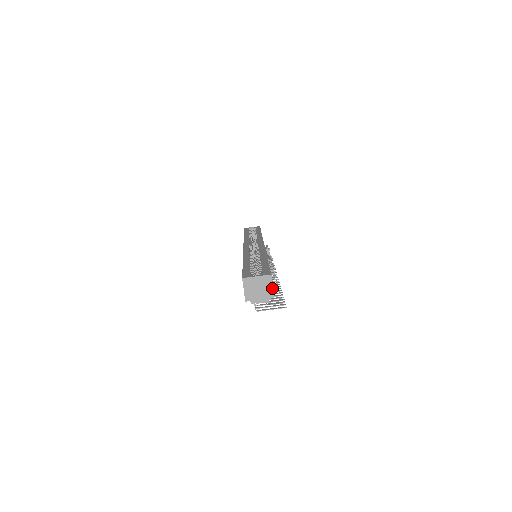
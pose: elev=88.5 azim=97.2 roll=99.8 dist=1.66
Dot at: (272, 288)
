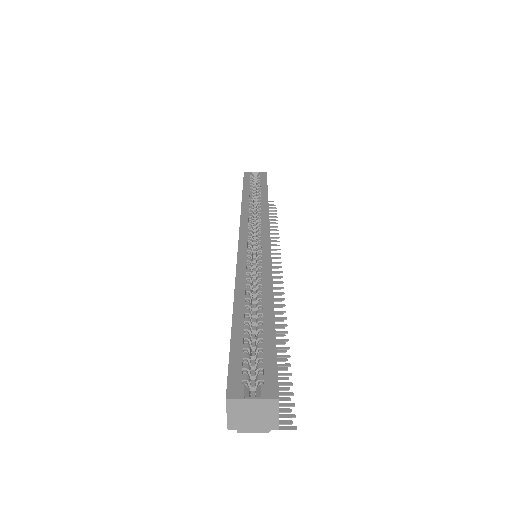
Dot at: (277, 417)
